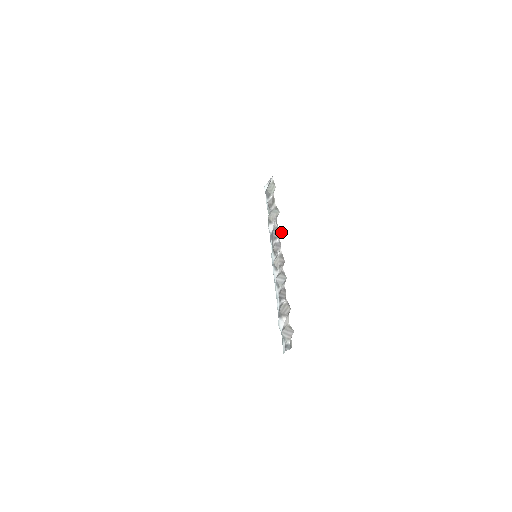
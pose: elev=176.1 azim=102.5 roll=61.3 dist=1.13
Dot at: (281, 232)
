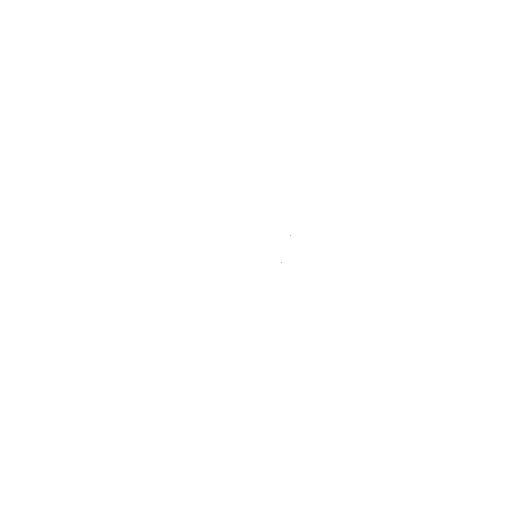
Dot at: occluded
